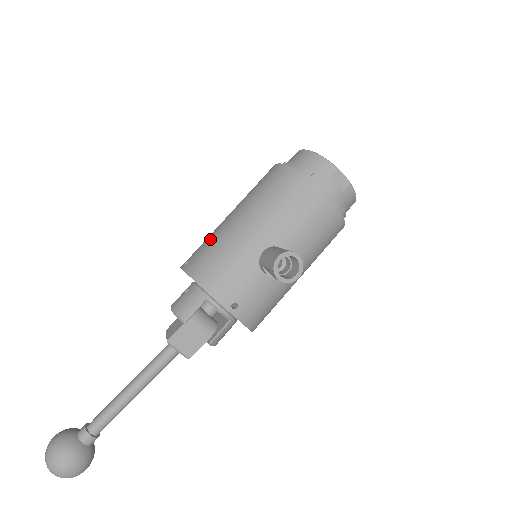
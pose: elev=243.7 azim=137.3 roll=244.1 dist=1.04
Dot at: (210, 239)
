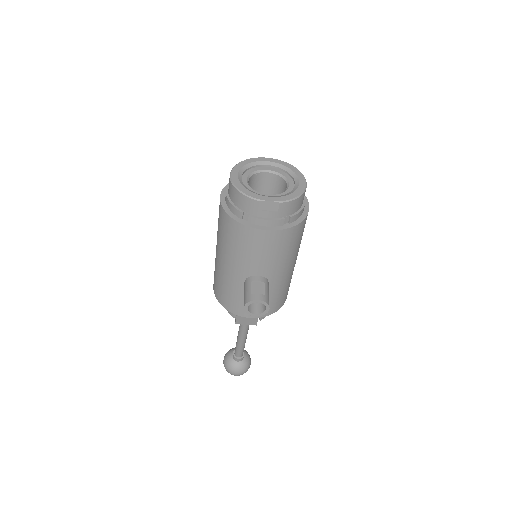
Dot at: (215, 268)
